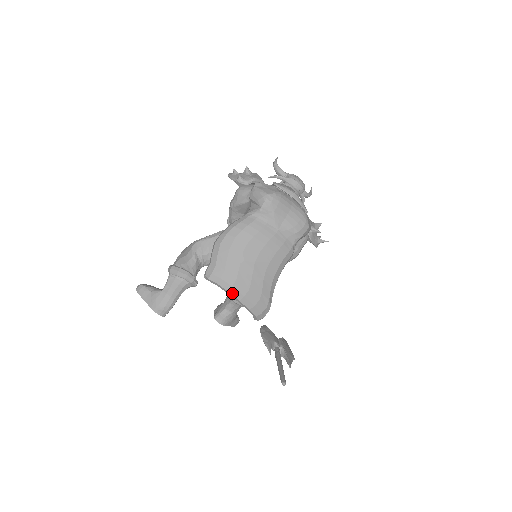
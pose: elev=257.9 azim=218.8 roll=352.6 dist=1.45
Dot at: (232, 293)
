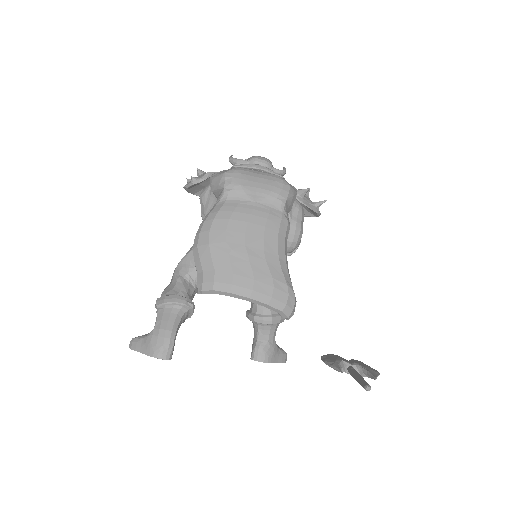
Dot at: (236, 293)
